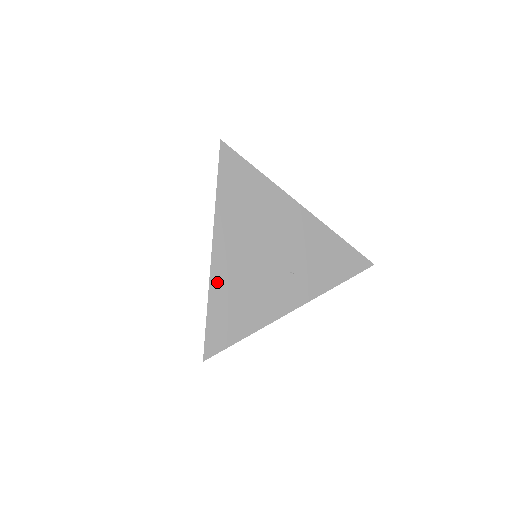
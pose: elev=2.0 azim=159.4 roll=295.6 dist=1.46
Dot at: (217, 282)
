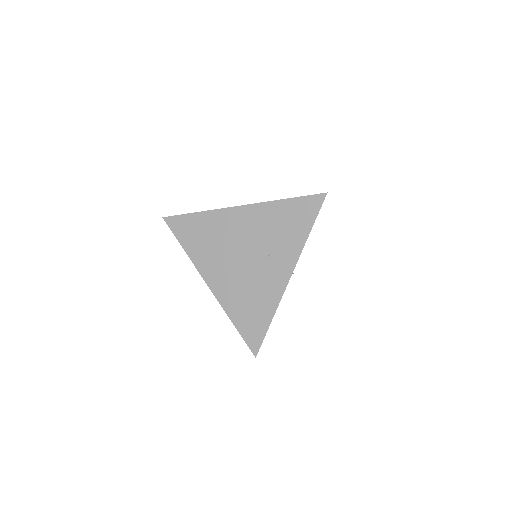
Dot at: (226, 303)
